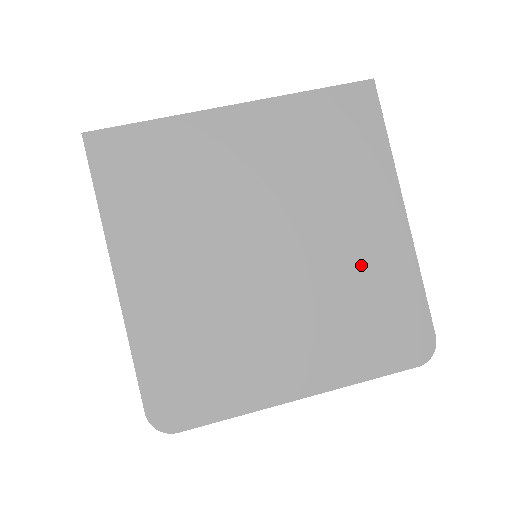
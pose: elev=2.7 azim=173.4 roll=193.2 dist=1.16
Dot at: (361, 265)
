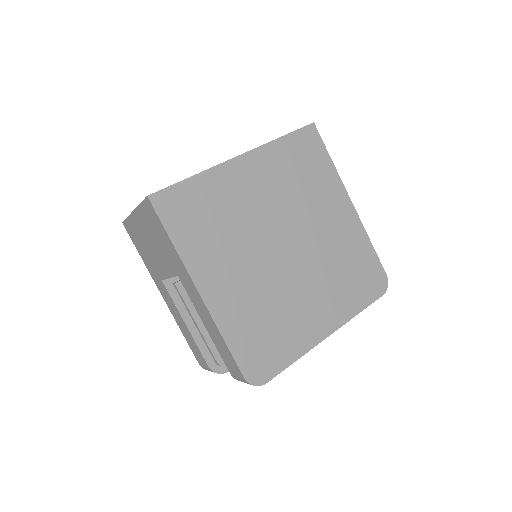
Dot at: (338, 242)
